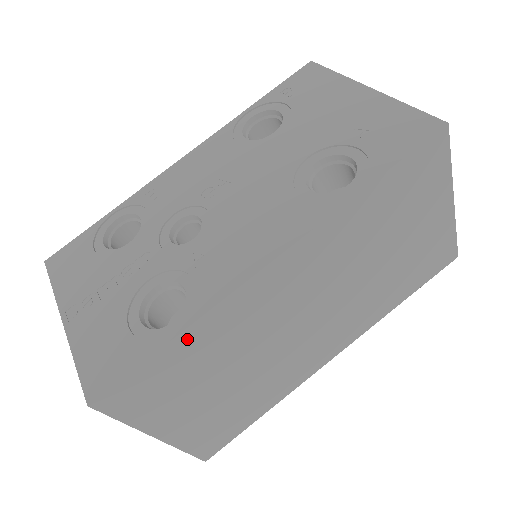
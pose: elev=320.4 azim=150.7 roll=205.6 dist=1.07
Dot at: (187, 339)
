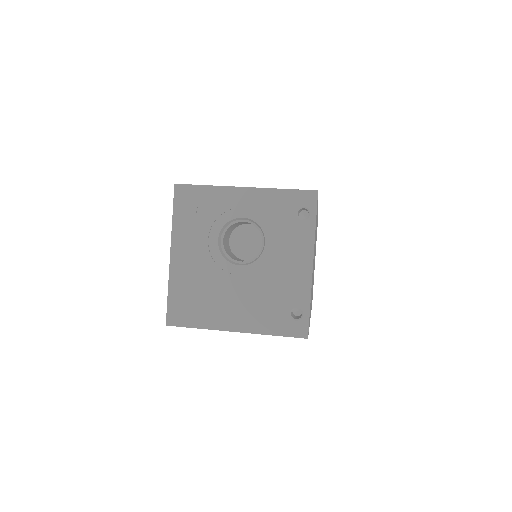
Dot at: occluded
